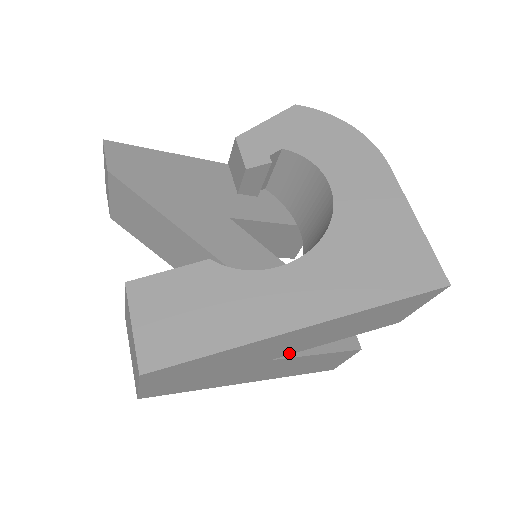
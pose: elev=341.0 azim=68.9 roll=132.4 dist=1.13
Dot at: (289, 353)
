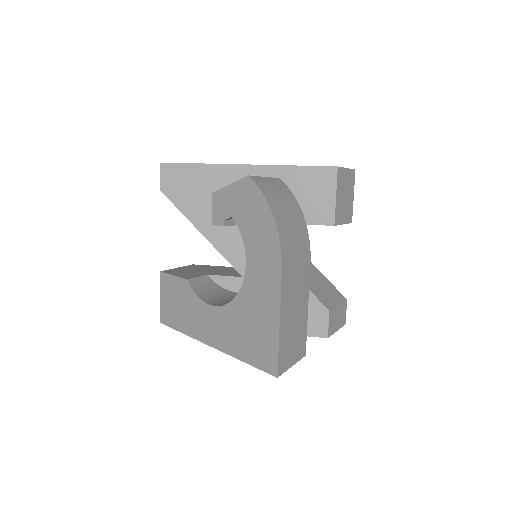
Dot at: occluded
